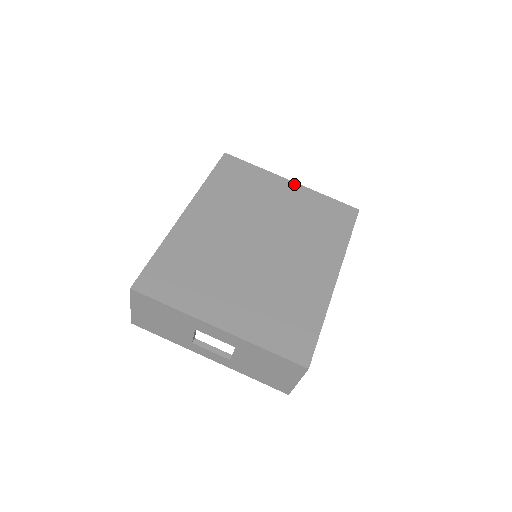
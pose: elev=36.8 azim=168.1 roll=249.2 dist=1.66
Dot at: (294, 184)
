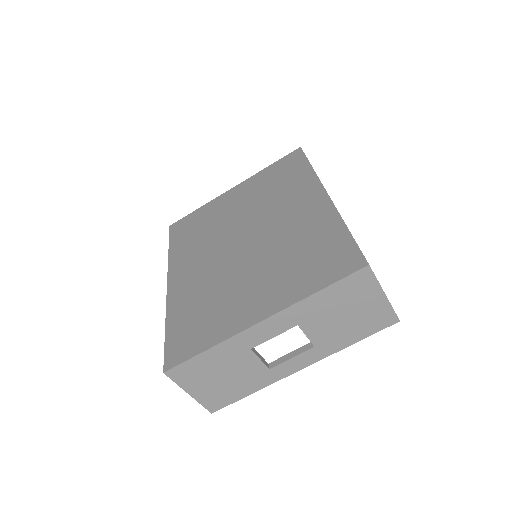
Dot at: (236, 187)
